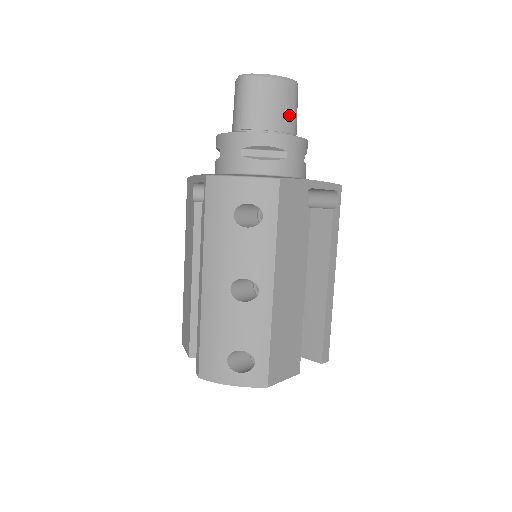
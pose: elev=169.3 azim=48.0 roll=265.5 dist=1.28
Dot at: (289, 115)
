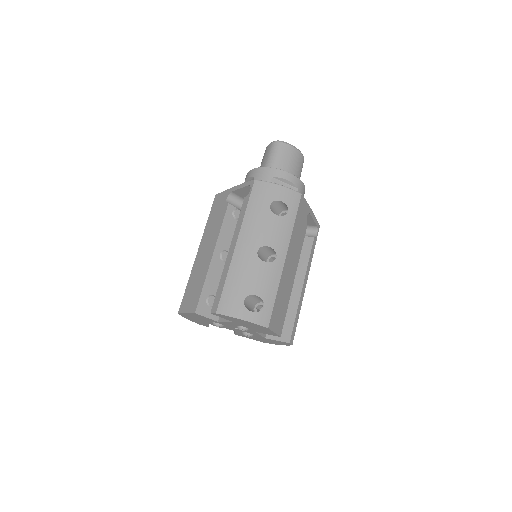
Dot at: (298, 173)
